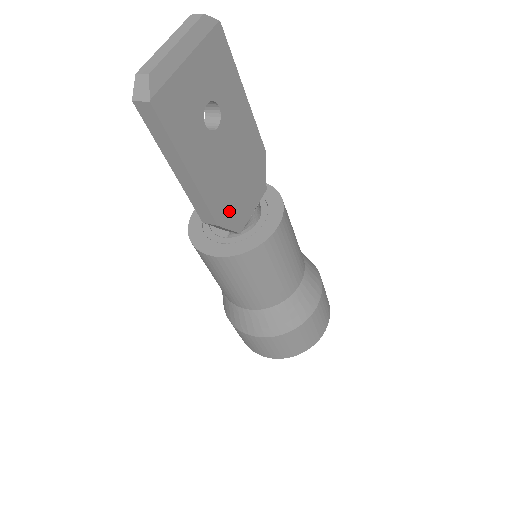
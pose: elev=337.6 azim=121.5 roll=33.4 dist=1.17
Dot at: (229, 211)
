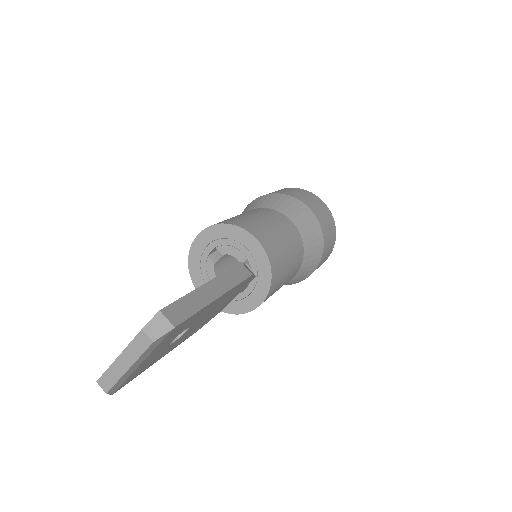
Dot at: occluded
